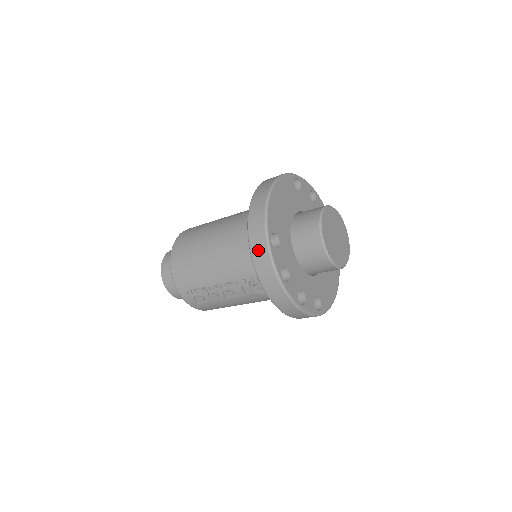
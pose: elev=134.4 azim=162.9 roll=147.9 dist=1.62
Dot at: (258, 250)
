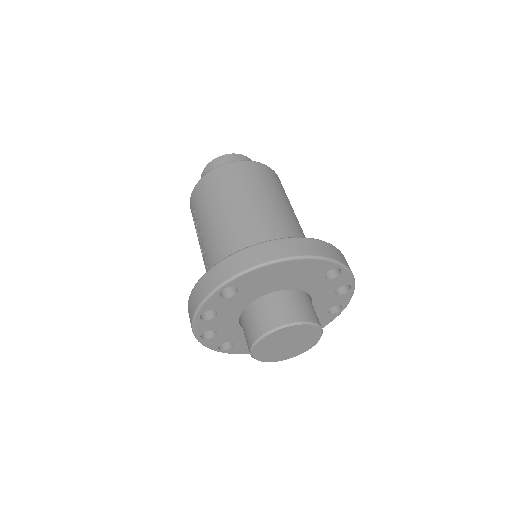
Dot at: (209, 280)
